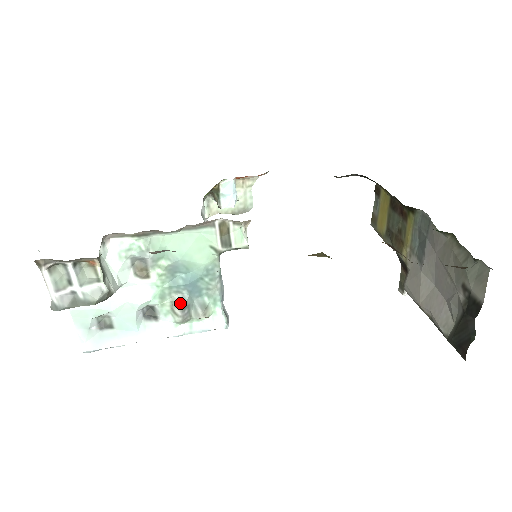
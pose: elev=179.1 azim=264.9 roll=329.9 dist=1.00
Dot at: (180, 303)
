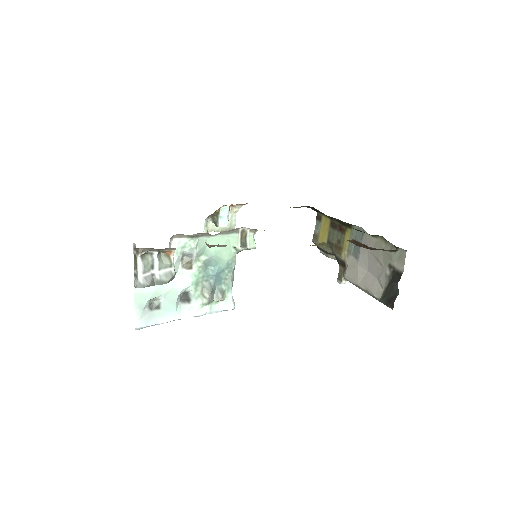
Dot at: (208, 289)
